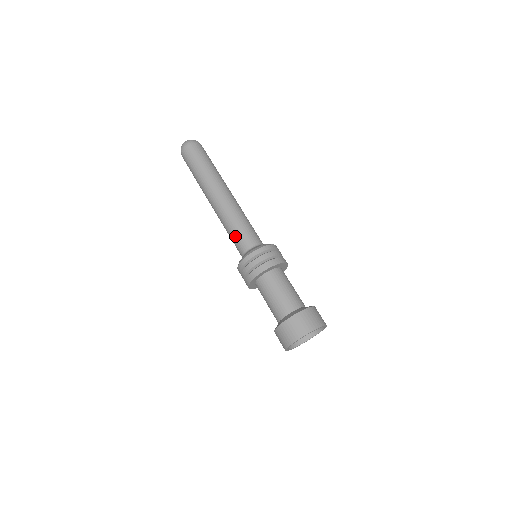
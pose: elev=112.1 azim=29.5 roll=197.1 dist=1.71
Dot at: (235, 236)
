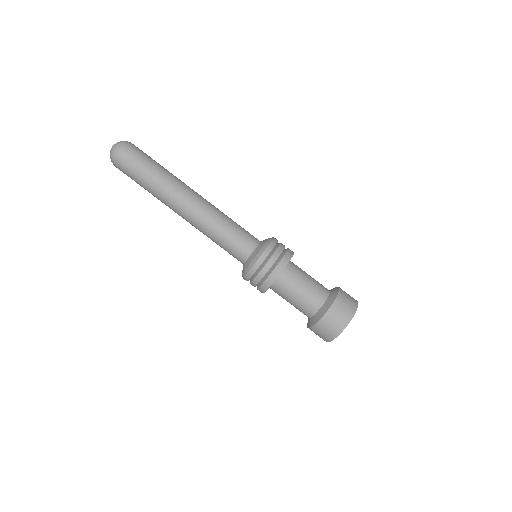
Dot at: (228, 242)
